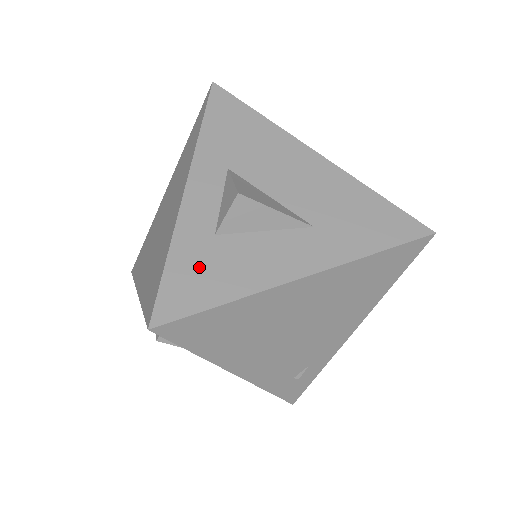
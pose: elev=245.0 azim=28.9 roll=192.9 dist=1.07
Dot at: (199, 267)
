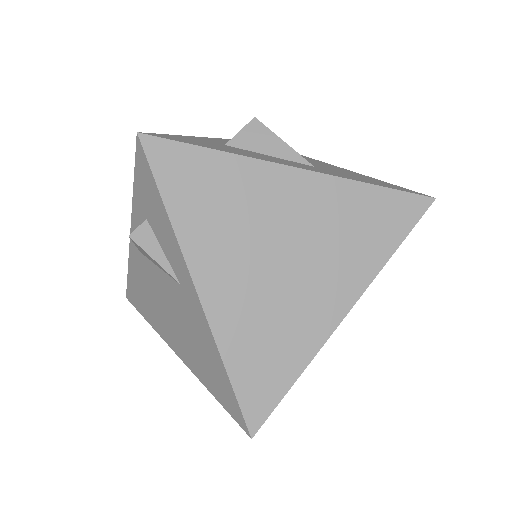
Dot at: (202, 142)
